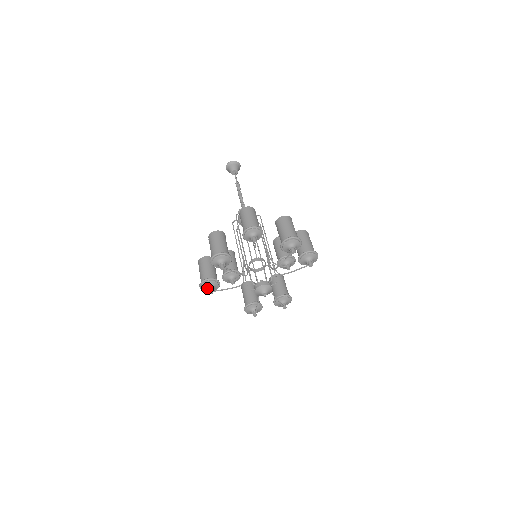
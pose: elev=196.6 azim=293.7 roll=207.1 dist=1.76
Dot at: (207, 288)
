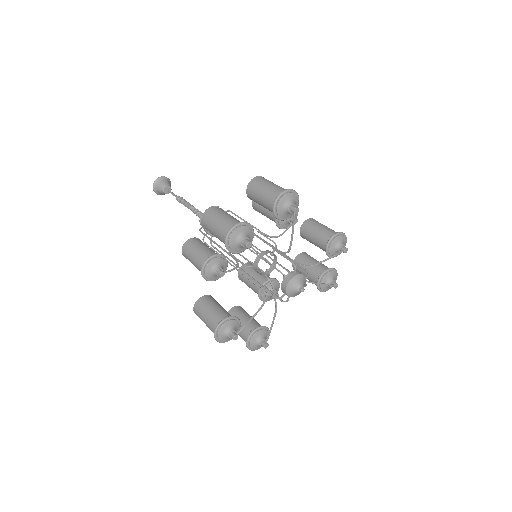
Dot at: (244, 236)
